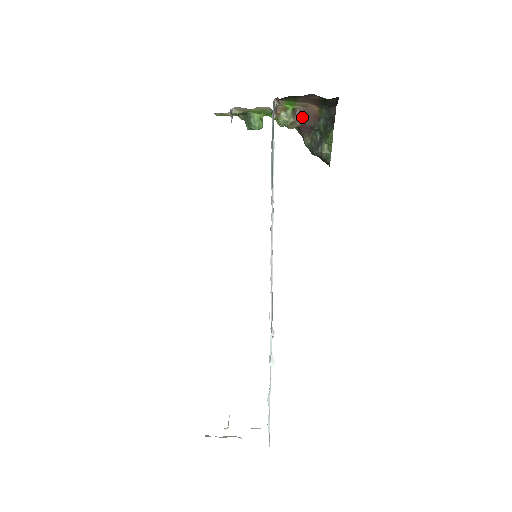
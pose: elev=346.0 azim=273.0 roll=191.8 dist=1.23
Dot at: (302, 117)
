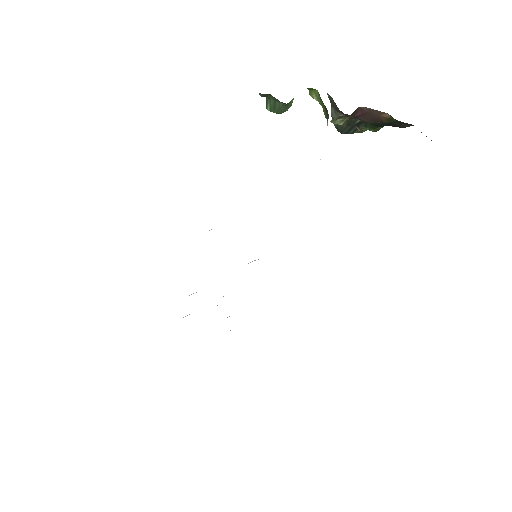
Dot at: (359, 115)
